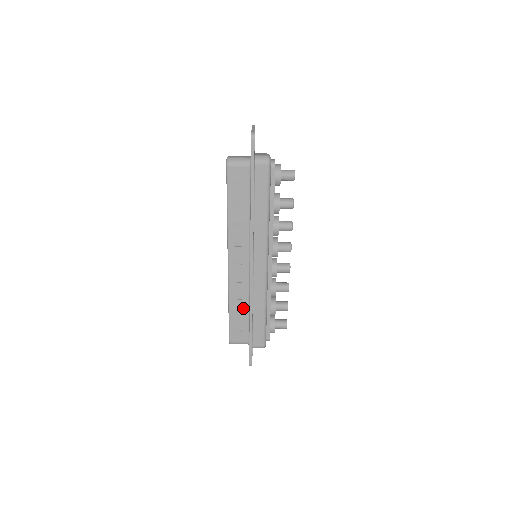
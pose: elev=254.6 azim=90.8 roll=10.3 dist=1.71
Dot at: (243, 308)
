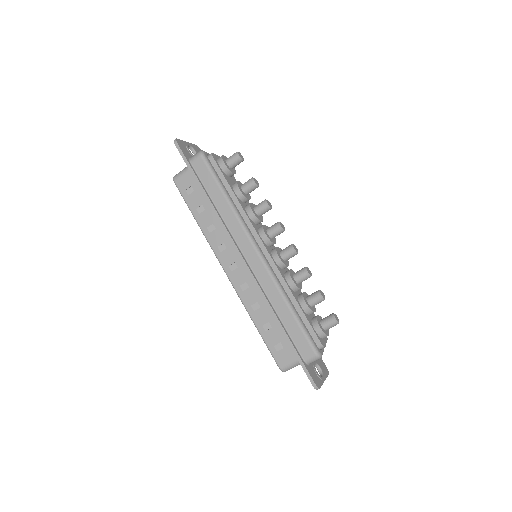
Dot at: (268, 317)
